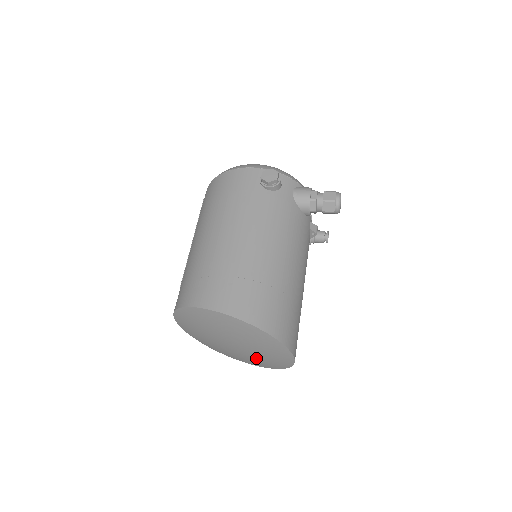
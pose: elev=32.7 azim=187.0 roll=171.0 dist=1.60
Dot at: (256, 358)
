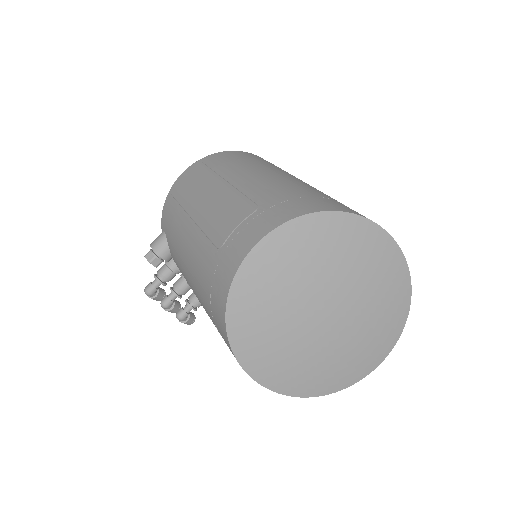
Dot at: (332, 353)
